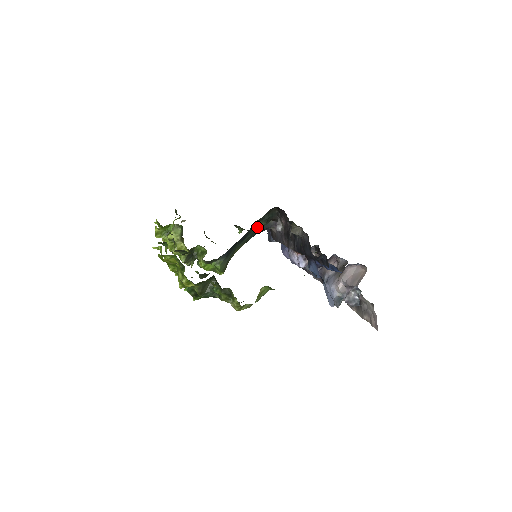
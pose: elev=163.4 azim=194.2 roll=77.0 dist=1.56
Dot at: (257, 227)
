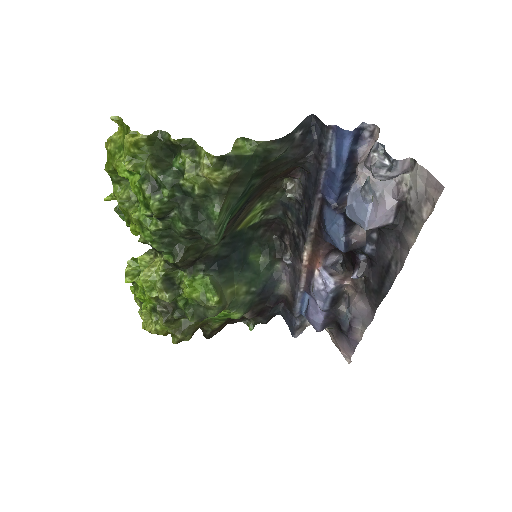
Dot at: (260, 268)
